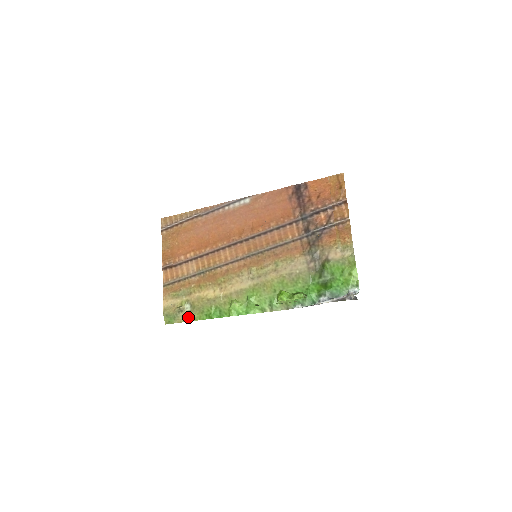
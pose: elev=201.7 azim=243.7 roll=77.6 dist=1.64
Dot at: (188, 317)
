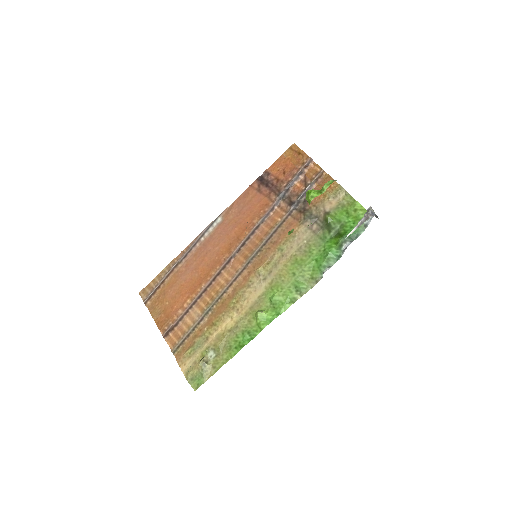
Dot at: (217, 364)
